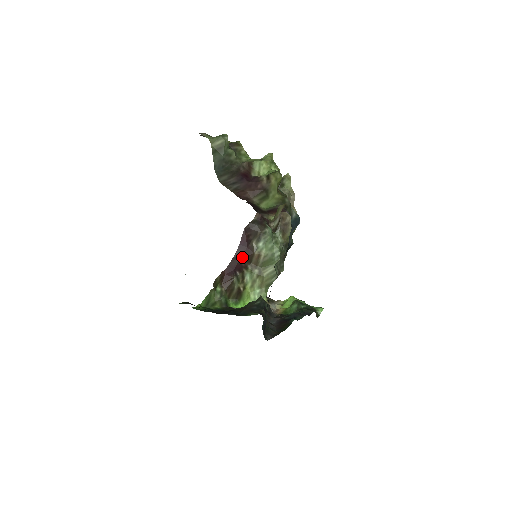
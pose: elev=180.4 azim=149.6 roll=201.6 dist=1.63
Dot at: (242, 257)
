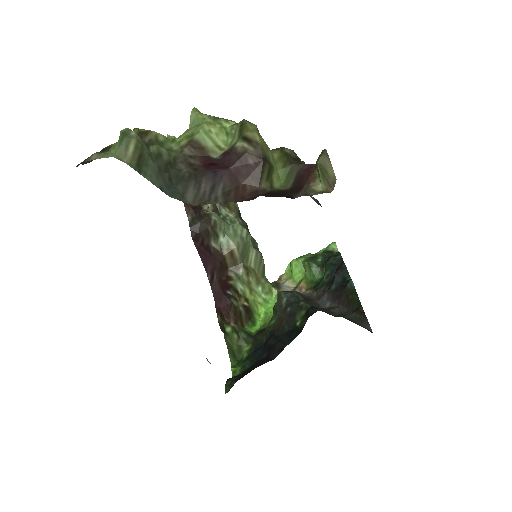
Dot at: (216, 272)
